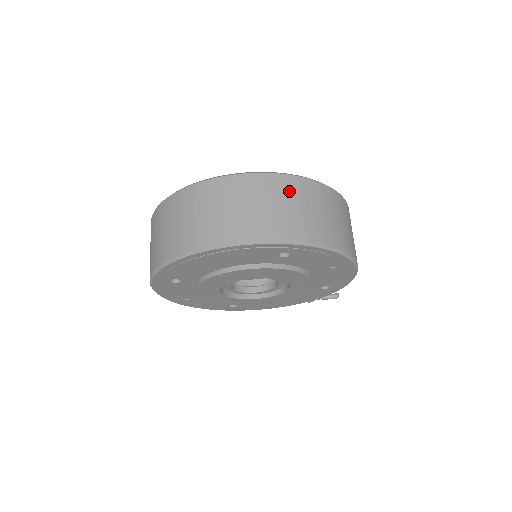
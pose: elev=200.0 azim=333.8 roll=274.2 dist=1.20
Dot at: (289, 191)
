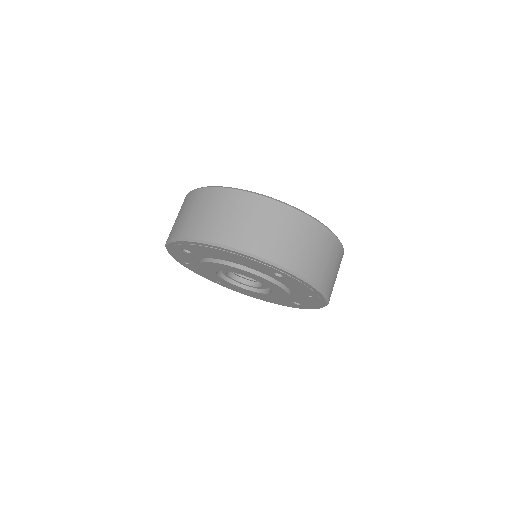
Dot at: (305, 230)
